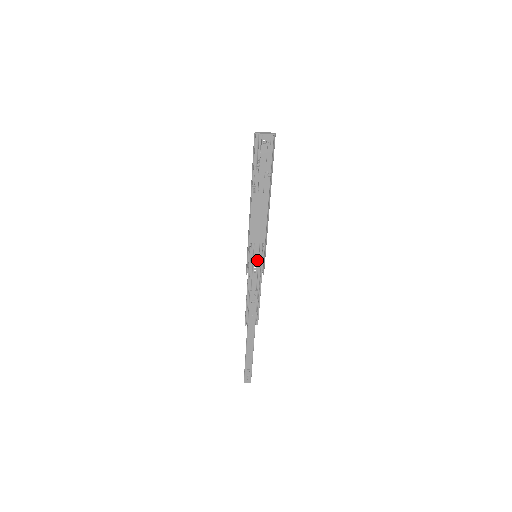
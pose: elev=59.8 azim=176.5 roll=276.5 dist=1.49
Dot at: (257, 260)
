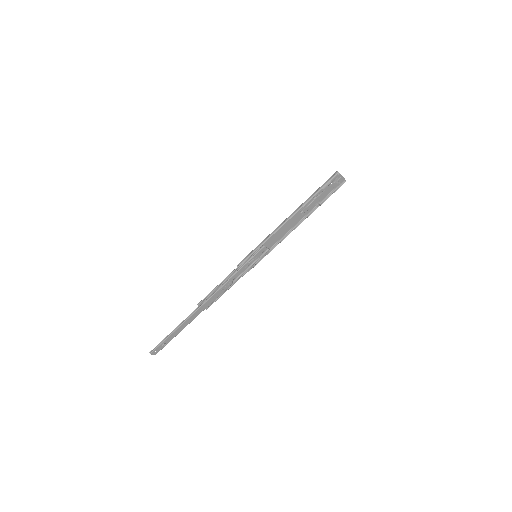
Dot at: (252, 259)
